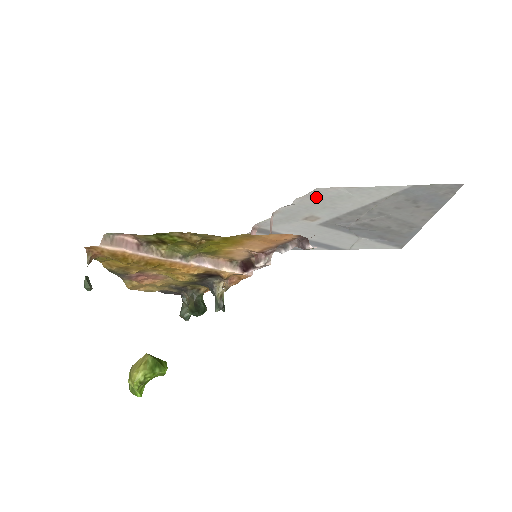
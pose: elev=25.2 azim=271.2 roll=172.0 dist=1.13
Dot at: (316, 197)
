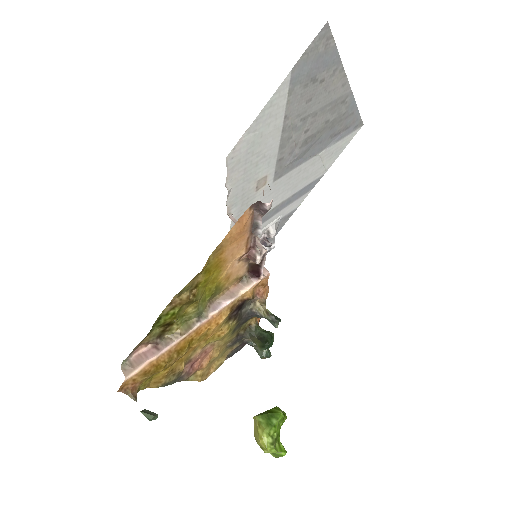
Dot at: (237, 165)
